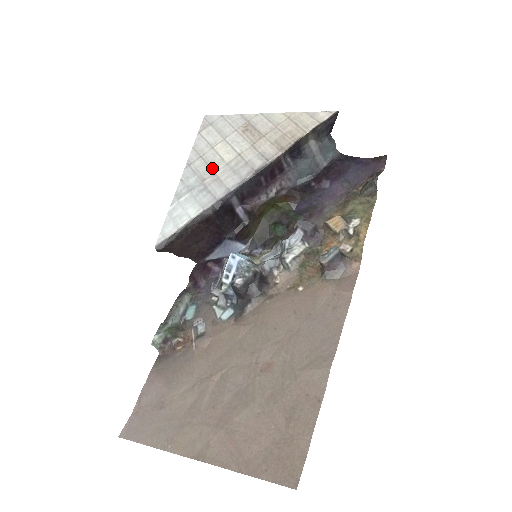
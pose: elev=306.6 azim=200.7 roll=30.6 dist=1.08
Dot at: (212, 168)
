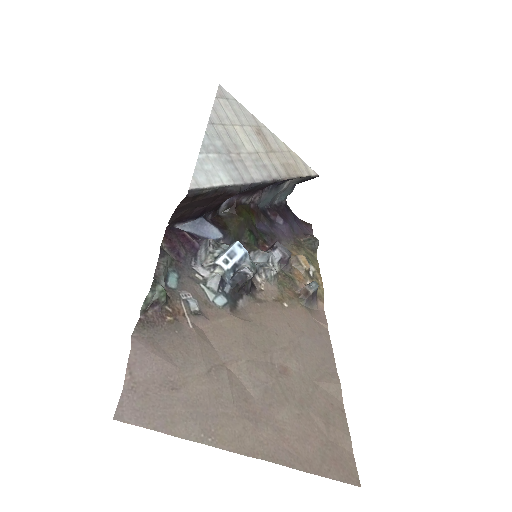
Dot at: (236, 146)
